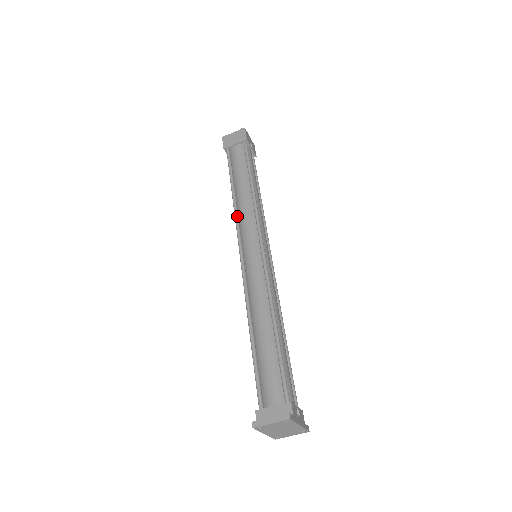
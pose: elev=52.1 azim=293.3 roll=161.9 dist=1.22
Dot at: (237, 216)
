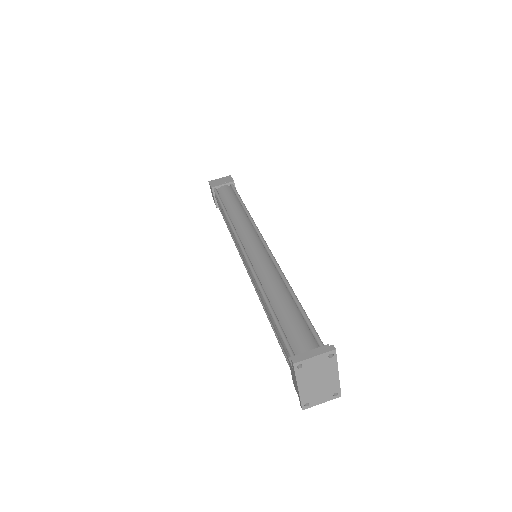
Dot at: (234, 226)
